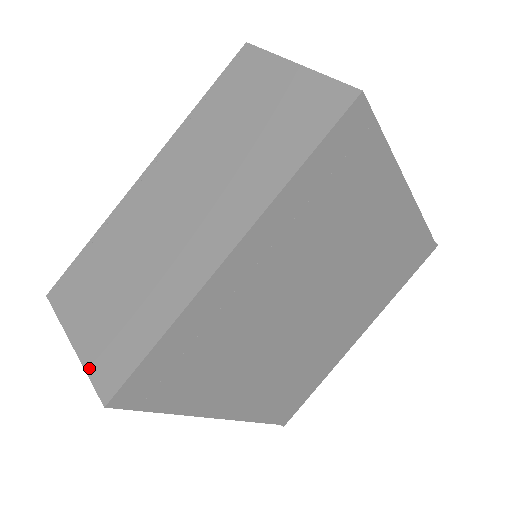
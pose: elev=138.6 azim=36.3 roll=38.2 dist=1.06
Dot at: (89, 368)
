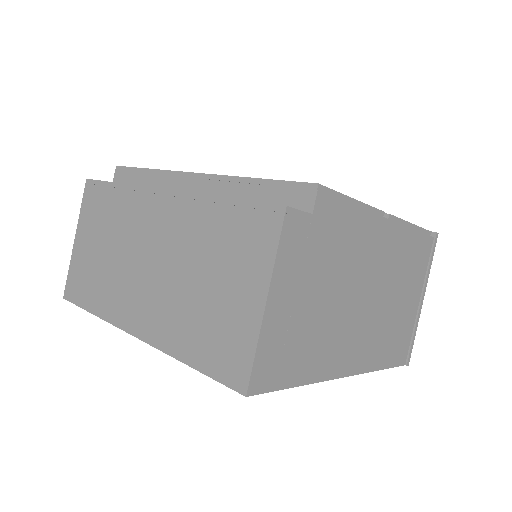
Dot at: (71, 267)
